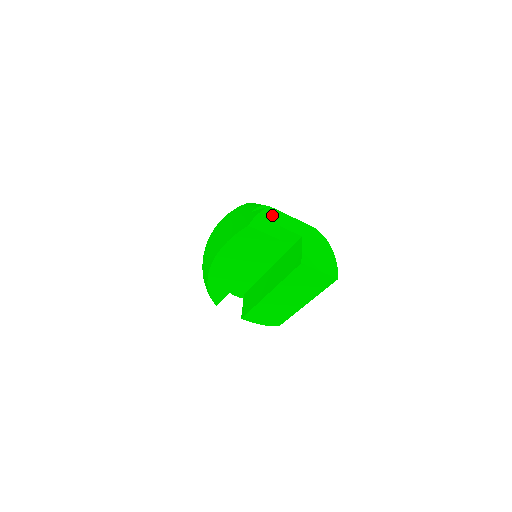
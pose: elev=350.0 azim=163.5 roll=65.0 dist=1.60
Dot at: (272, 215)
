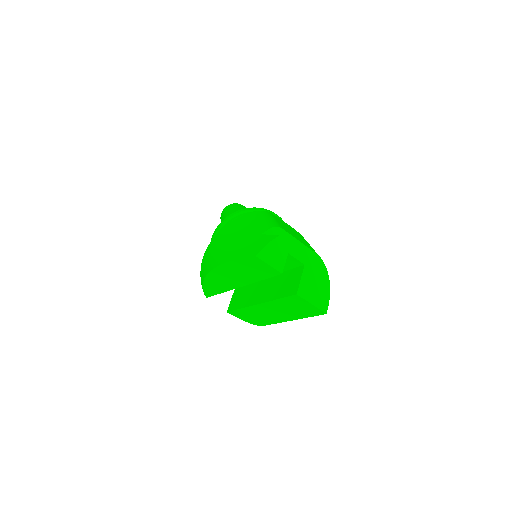
Dot at: (282, 245)
